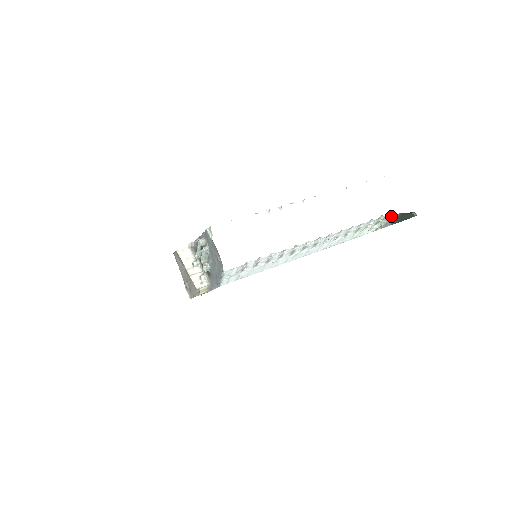
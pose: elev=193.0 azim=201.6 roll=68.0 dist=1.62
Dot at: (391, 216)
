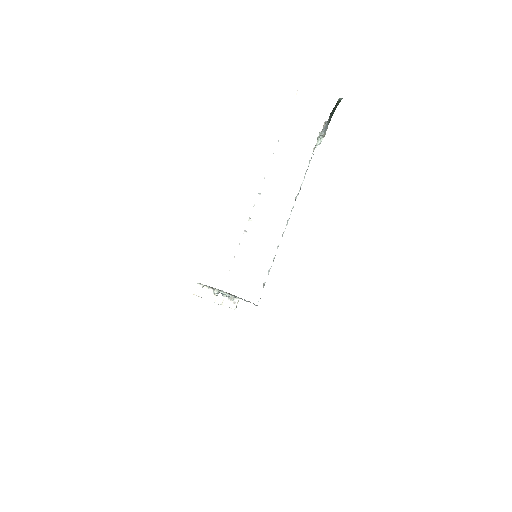
Dot at: (325, 123)
